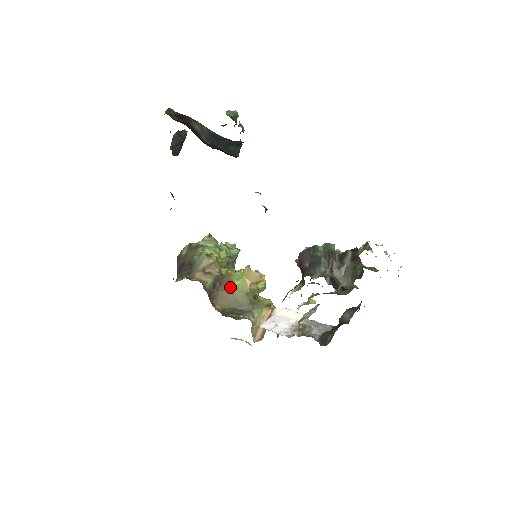
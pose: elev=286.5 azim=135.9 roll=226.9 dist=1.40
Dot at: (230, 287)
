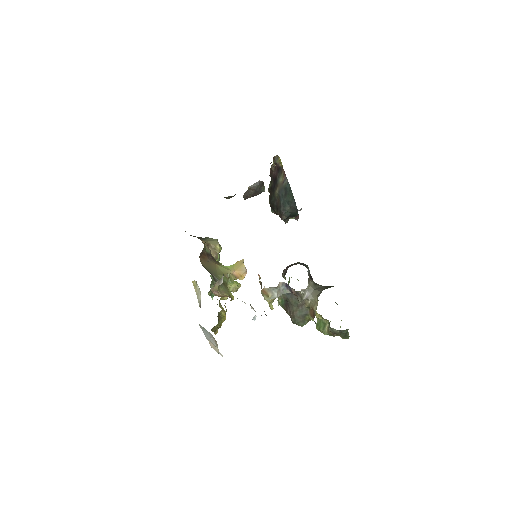
Dot at: (218, 264)
